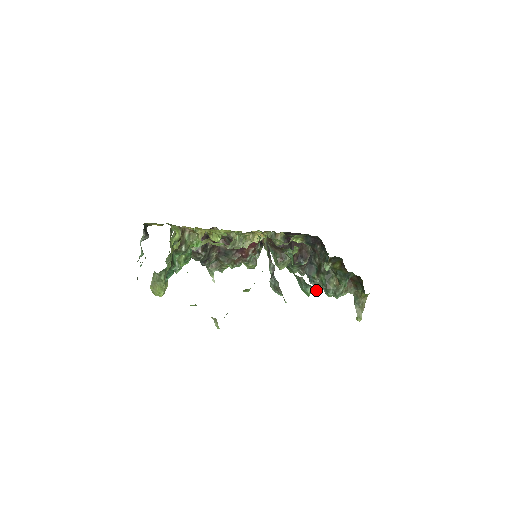
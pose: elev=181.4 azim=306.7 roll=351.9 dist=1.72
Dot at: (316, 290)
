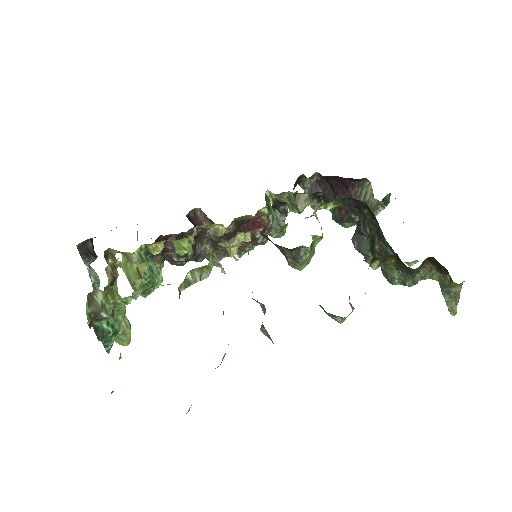
Dot at: occluded
